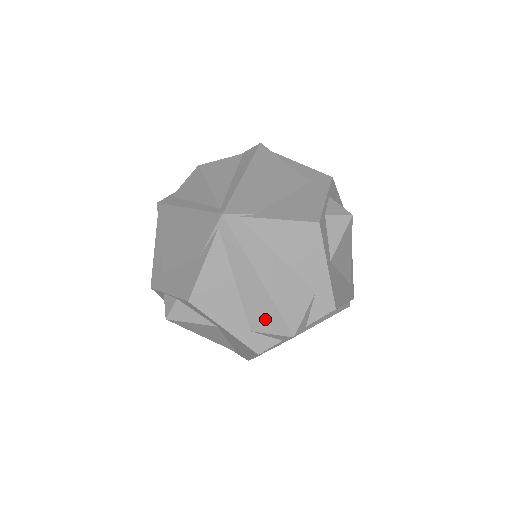
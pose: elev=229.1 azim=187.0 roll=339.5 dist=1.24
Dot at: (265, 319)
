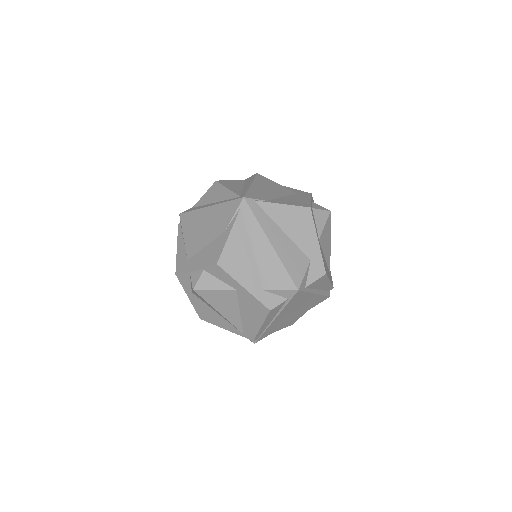
Dot at: (275, 278)
